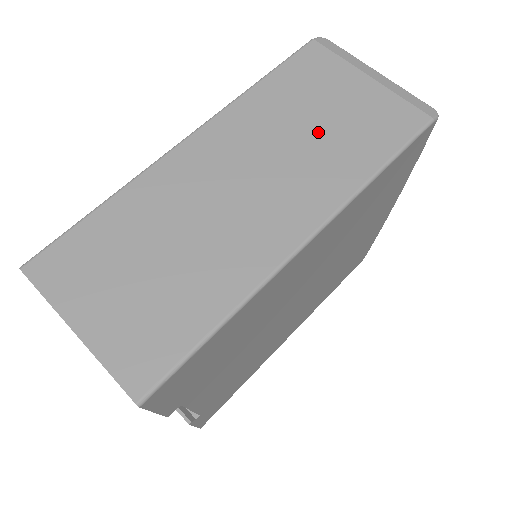
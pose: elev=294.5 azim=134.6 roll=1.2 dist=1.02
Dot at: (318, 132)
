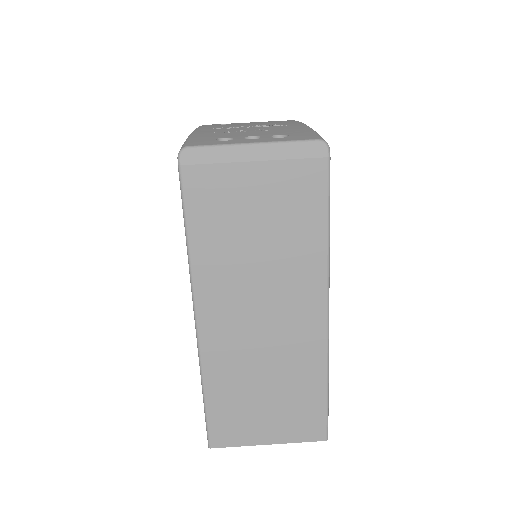
Dot at: (266, 243)
